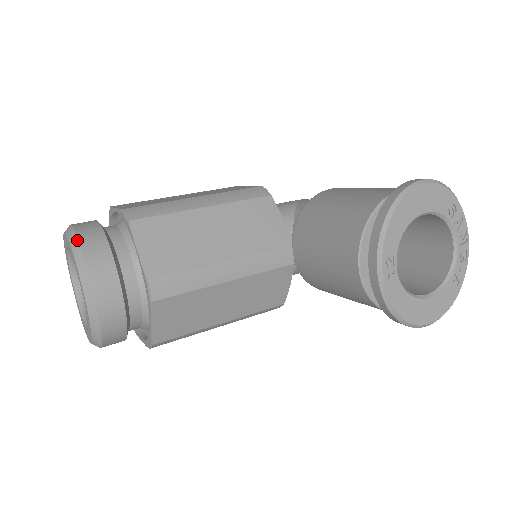
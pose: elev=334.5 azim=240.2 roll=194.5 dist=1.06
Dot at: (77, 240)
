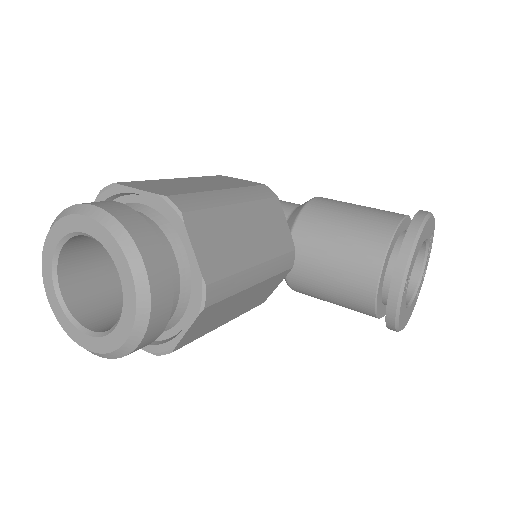
Dot at: (125, 230)
